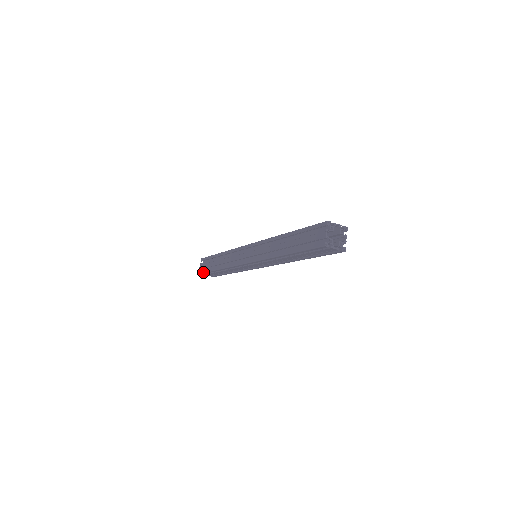
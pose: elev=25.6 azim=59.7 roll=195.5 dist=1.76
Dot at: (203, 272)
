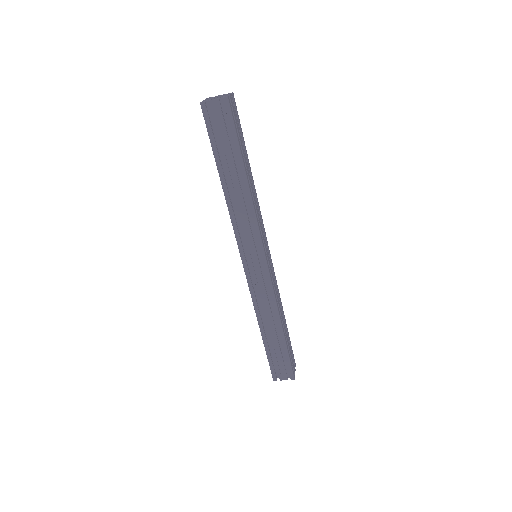
Dot at: occluded
